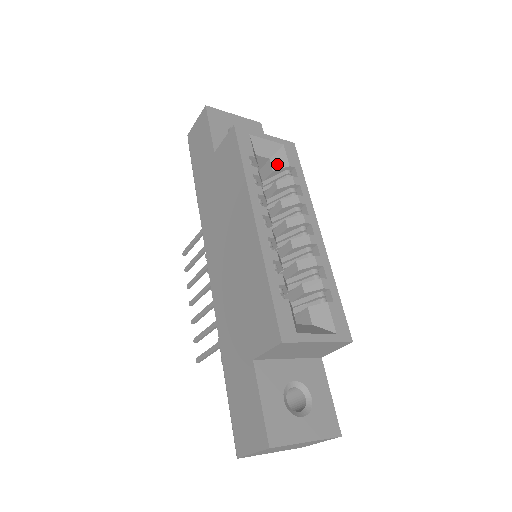
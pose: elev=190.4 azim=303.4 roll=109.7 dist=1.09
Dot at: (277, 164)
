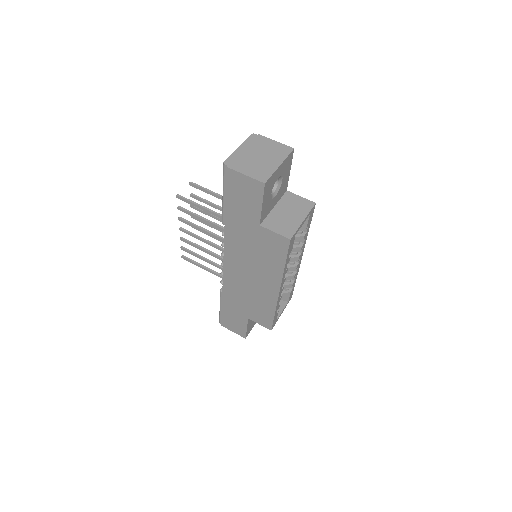
Dot at: occluded
